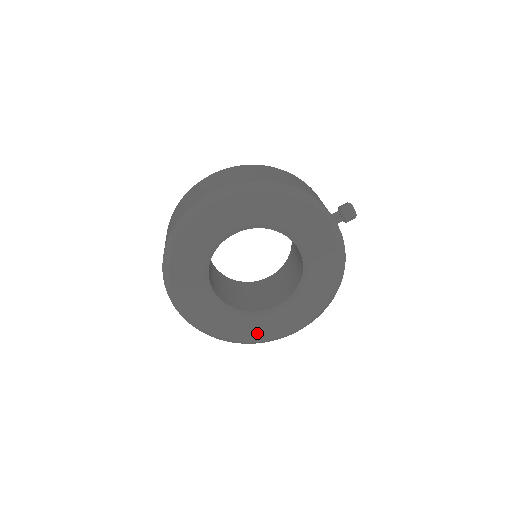
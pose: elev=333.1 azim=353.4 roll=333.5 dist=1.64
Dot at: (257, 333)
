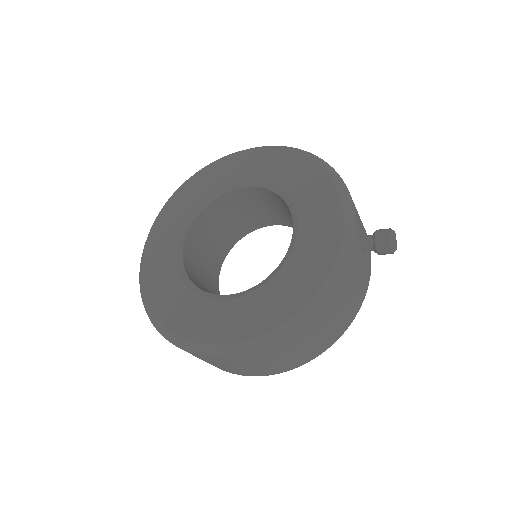
Dot at: (182, 319)
